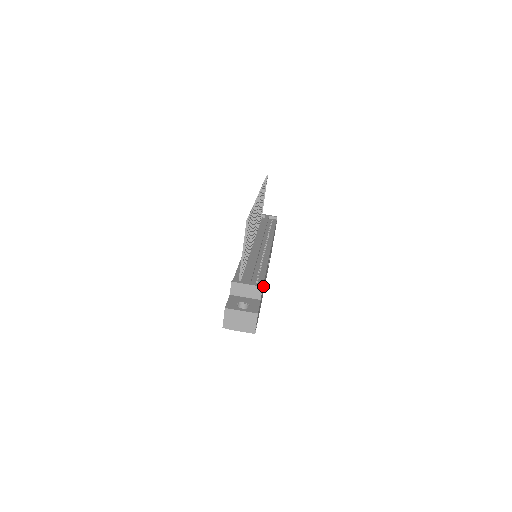
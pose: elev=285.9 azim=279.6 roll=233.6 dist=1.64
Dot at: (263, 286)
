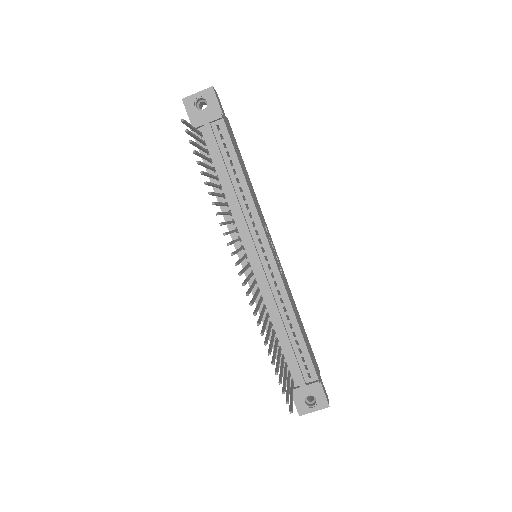
Dot at: occluded
